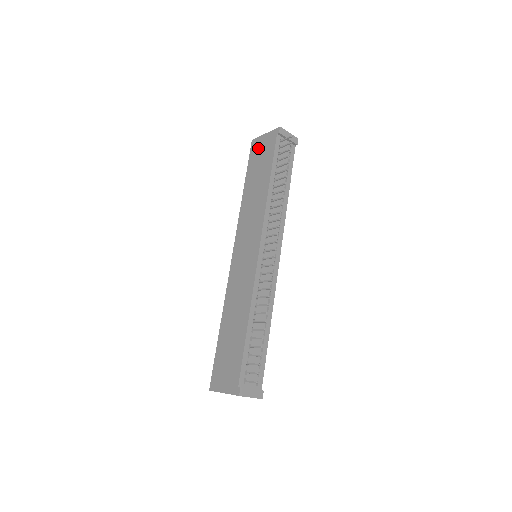
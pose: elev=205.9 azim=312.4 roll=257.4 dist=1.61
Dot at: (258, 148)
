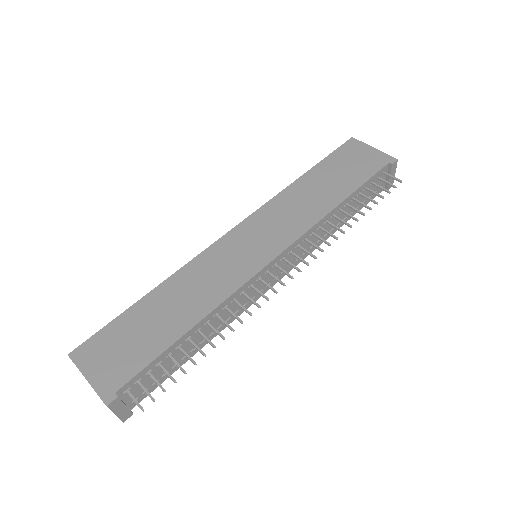
Dot at: (354, 153)
